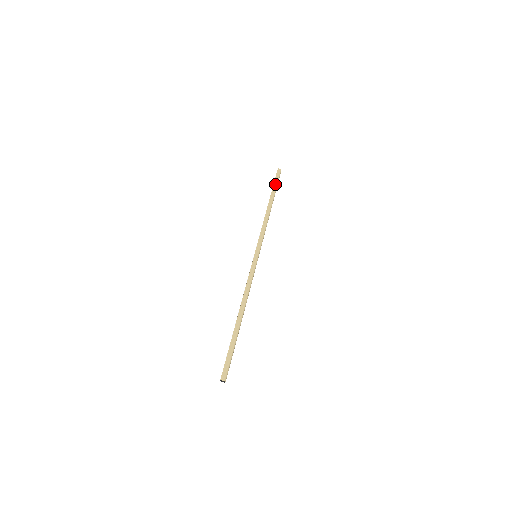
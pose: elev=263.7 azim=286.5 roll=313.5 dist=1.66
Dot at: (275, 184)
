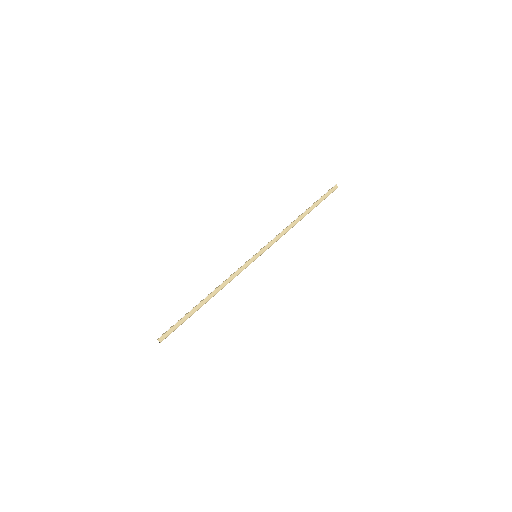
Dot at: (322, 199)
